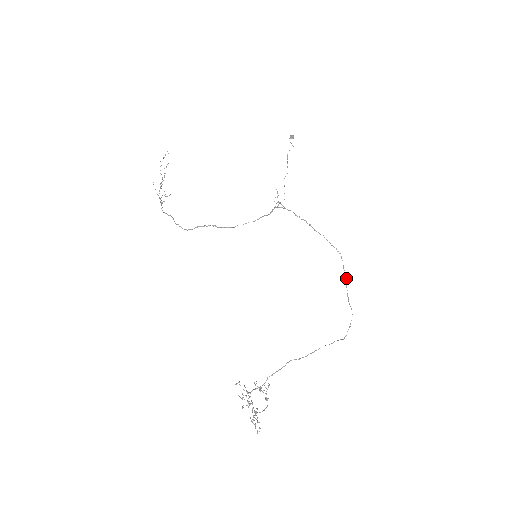
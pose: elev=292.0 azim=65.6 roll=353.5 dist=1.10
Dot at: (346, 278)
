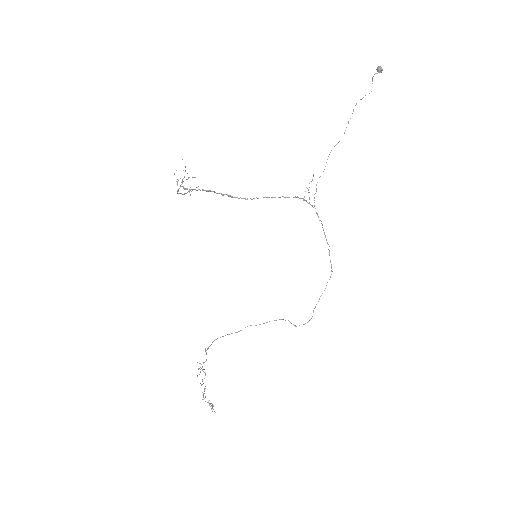
Dot at: occluded
